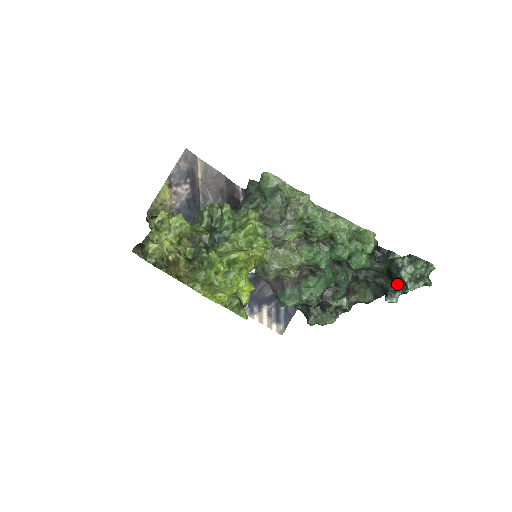
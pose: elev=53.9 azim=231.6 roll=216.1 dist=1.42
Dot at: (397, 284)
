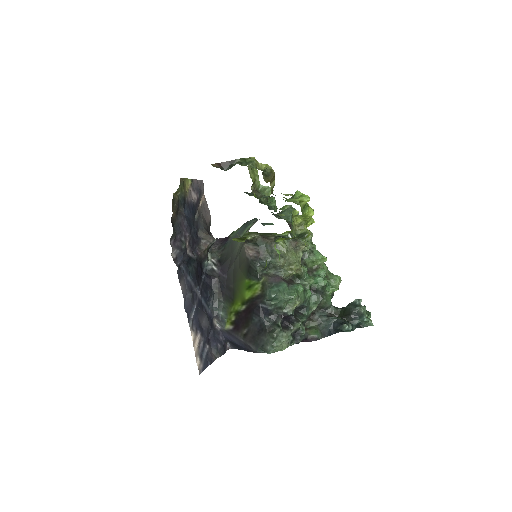
Dot at: (352, 318)
